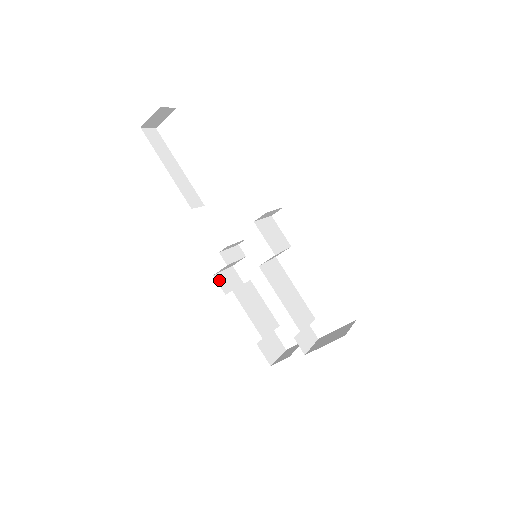
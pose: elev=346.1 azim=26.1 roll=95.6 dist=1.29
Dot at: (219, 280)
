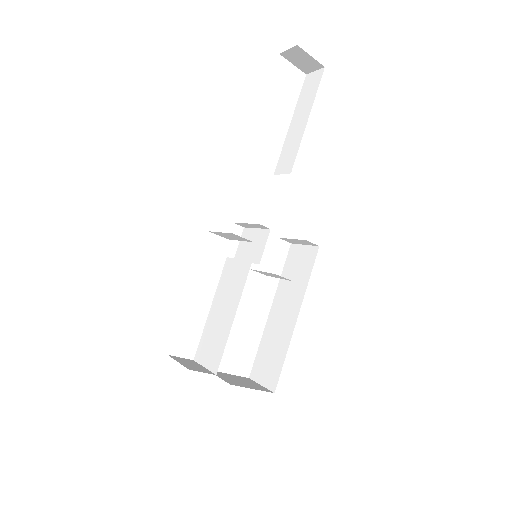
Dot at: occluded
